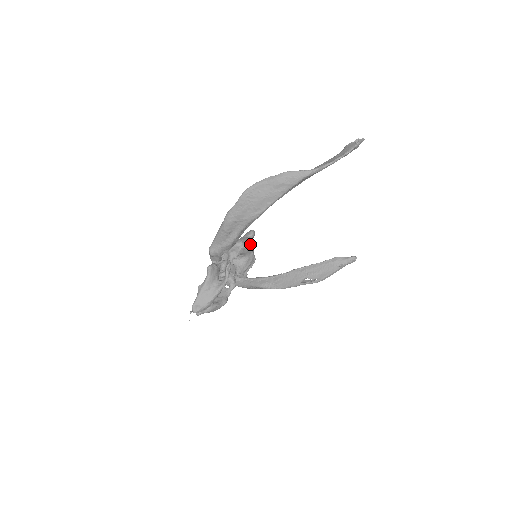
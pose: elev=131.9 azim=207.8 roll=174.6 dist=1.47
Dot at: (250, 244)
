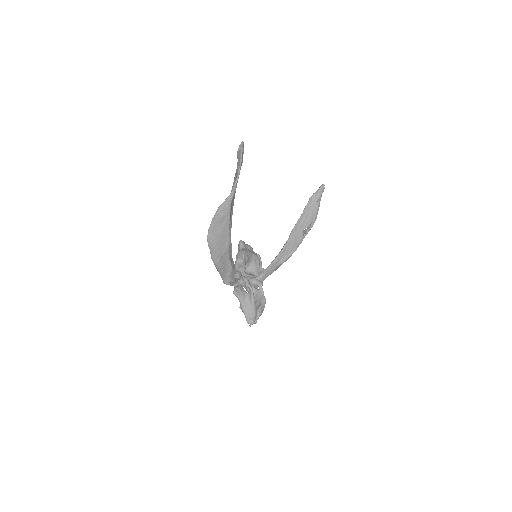
Dot at: (246, 253)
